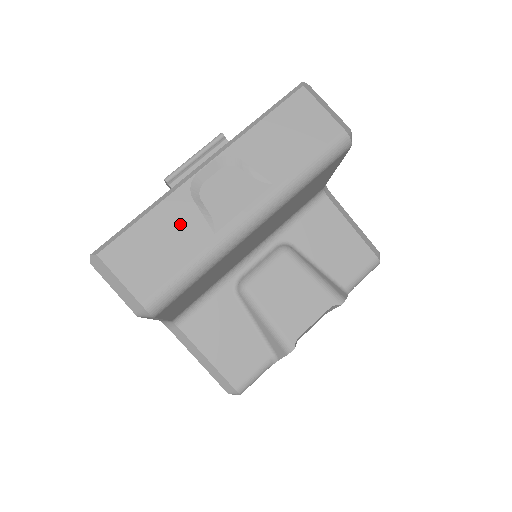
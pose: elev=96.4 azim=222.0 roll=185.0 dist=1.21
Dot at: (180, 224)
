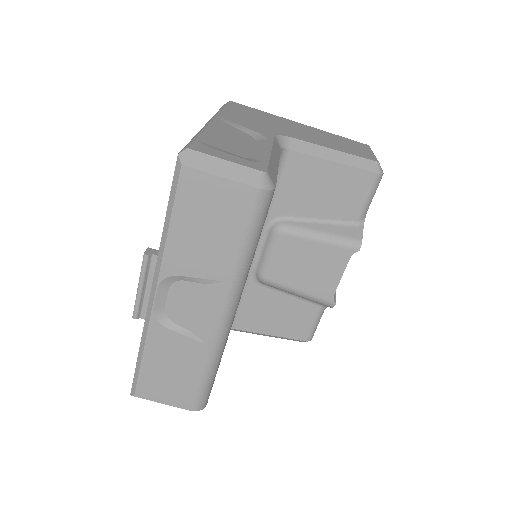
Dot at: (173, 350)
